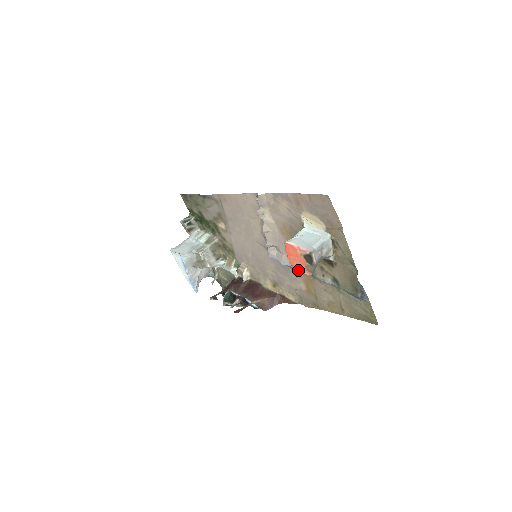
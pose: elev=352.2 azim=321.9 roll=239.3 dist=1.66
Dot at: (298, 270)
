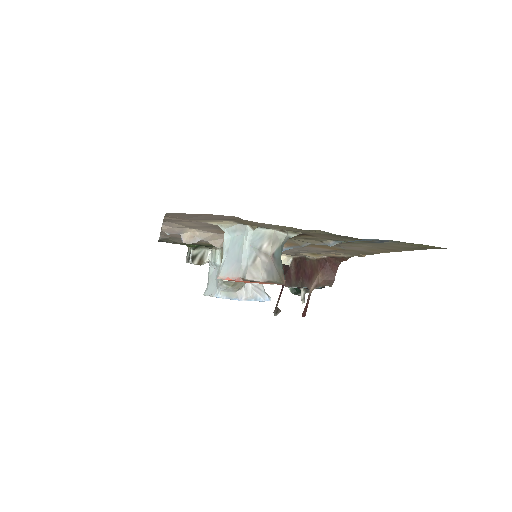
Dot at: occluded
